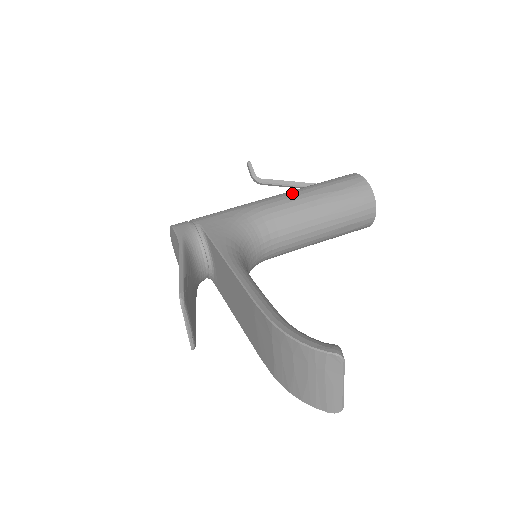
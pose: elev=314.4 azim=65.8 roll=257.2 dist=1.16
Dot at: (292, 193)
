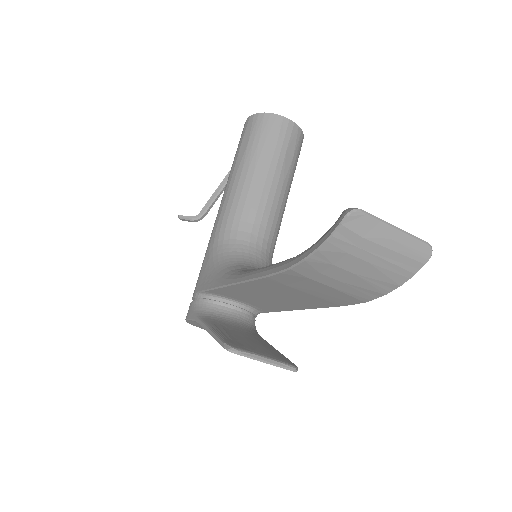
Dot at: (225, 191)
